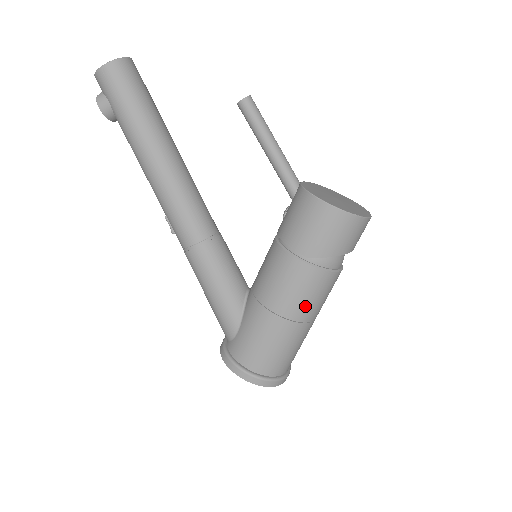
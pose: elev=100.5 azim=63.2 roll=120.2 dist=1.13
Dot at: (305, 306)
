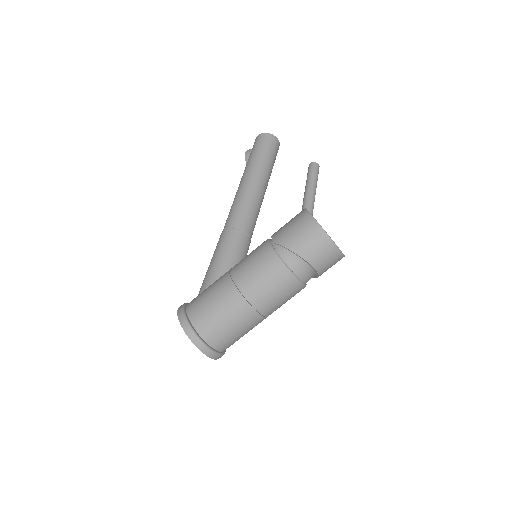
Dot at: (251, 280)
